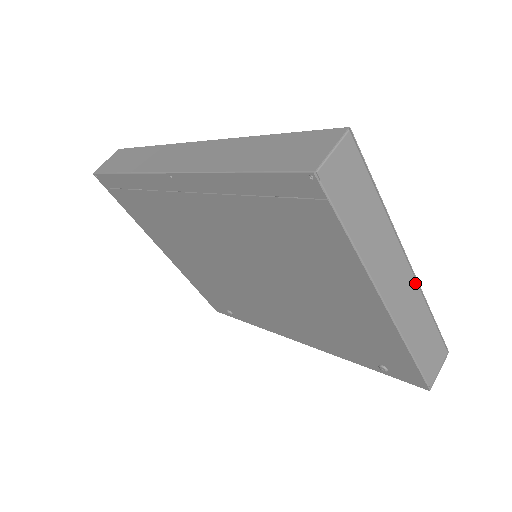
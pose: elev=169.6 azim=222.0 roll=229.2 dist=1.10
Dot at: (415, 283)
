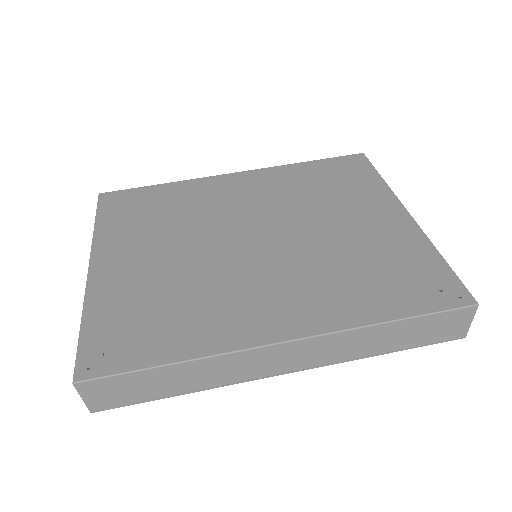
Dot at: (400, 204)
